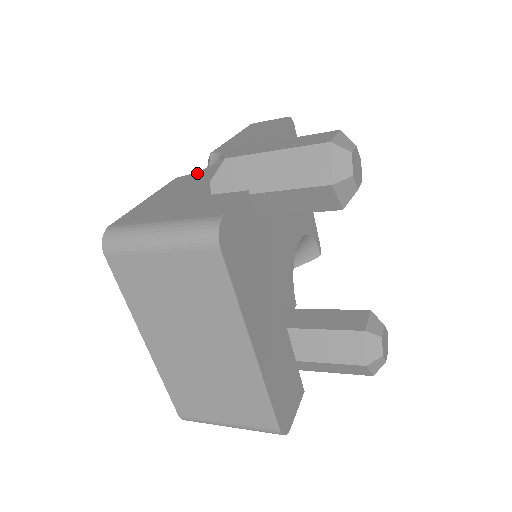
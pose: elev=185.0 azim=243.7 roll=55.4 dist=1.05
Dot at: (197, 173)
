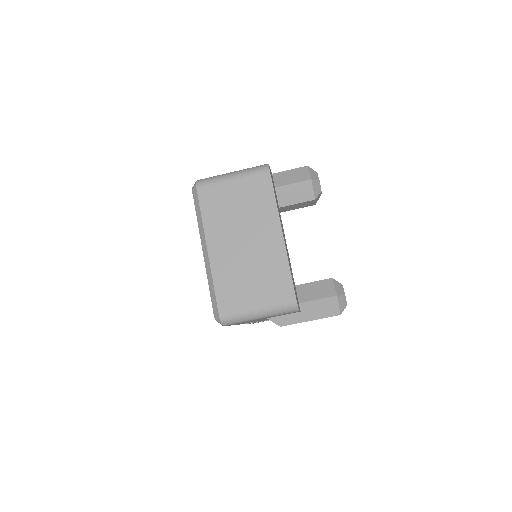
Dot at: occluded
